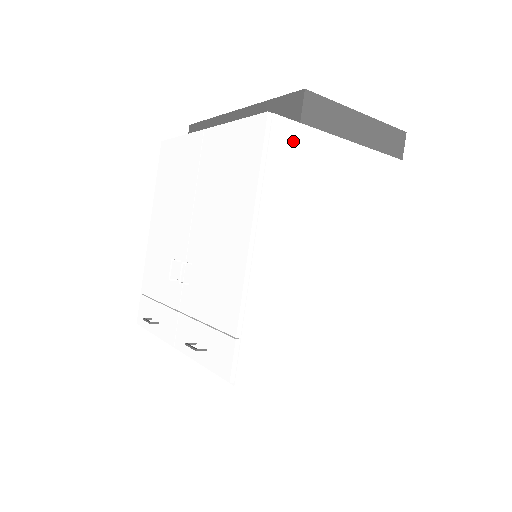
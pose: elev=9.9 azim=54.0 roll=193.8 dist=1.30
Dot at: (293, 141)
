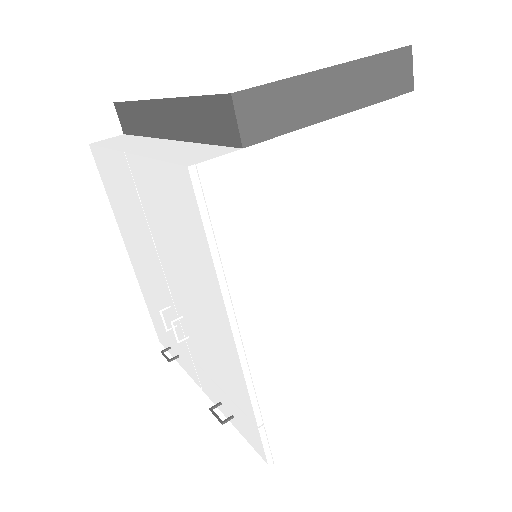
Dot at: (242, 180)
